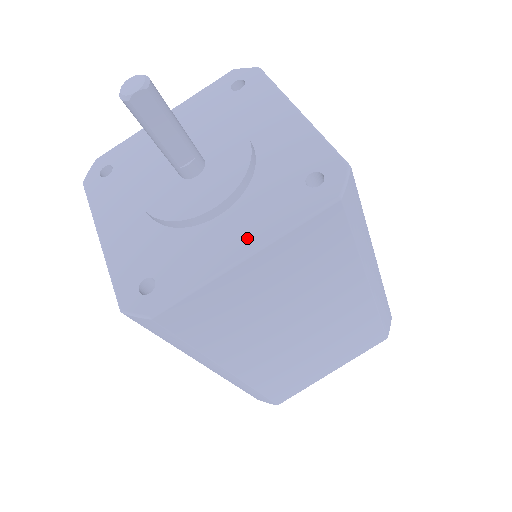
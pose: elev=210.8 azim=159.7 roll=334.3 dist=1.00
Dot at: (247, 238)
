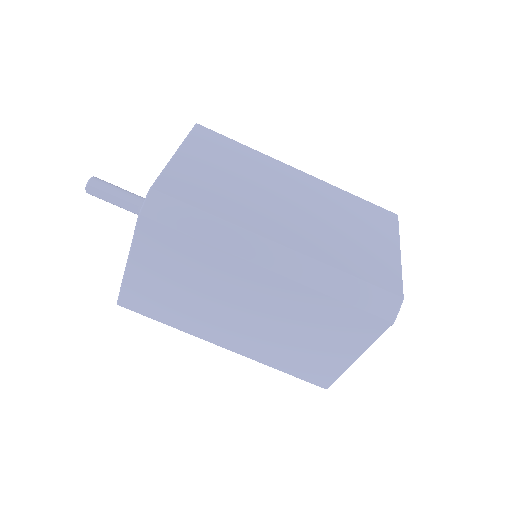
Dot at: occluded
